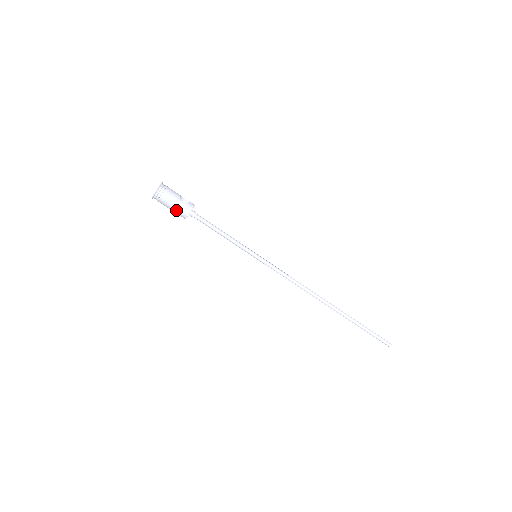
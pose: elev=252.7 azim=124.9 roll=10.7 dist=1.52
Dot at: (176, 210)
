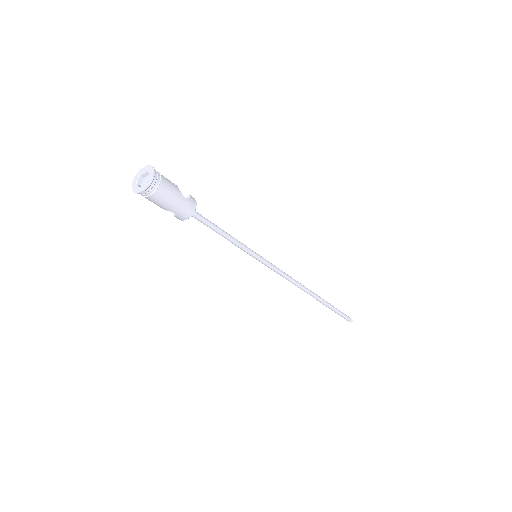
Dot at: (176, 209)
